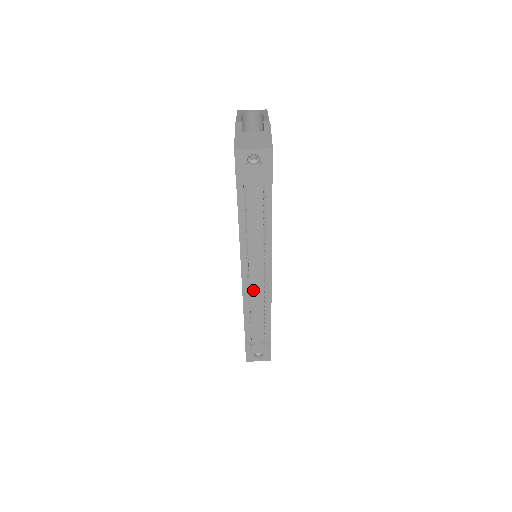
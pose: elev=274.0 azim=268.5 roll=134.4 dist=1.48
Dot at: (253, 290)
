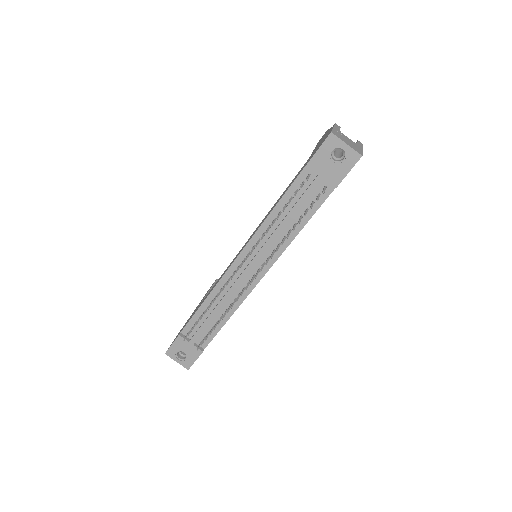
Dot at: (233, 282)
